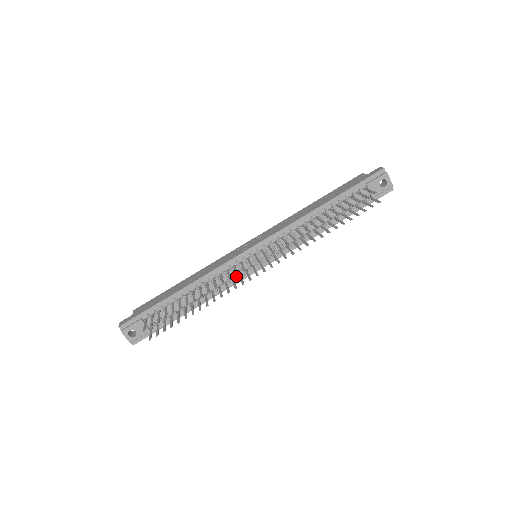
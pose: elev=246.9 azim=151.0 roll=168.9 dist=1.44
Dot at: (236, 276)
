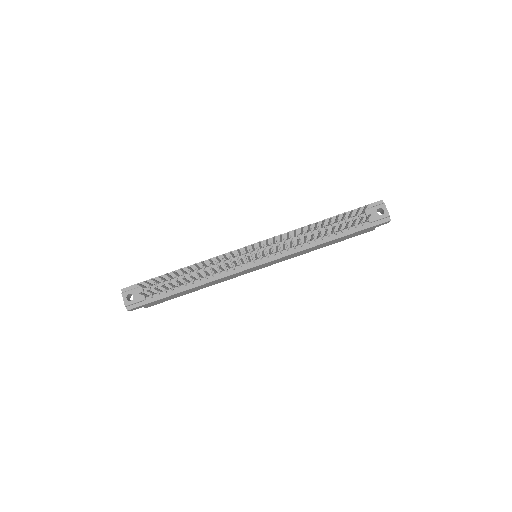
Dot at: (233, 266)
